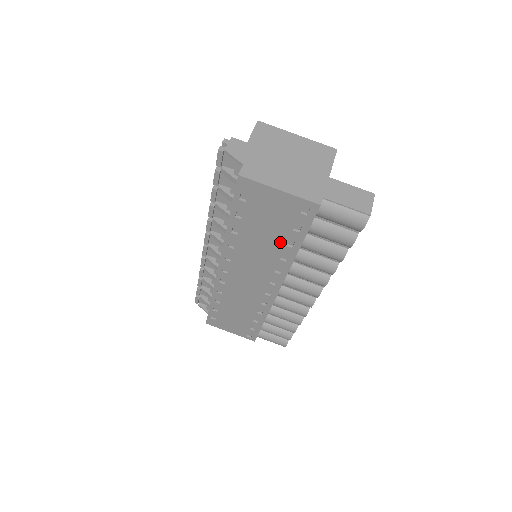
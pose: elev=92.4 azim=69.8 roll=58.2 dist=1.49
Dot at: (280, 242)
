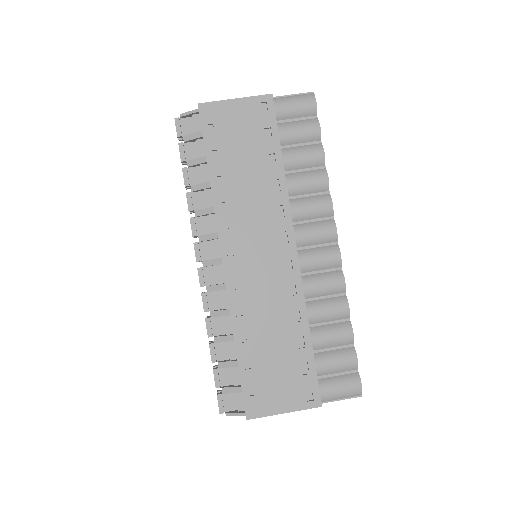
Dot at: (263, 165)
